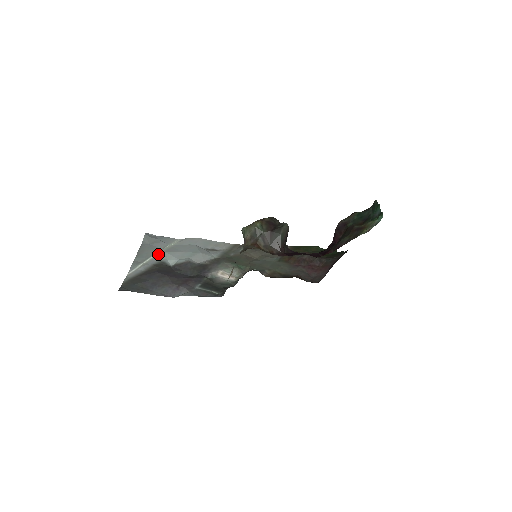
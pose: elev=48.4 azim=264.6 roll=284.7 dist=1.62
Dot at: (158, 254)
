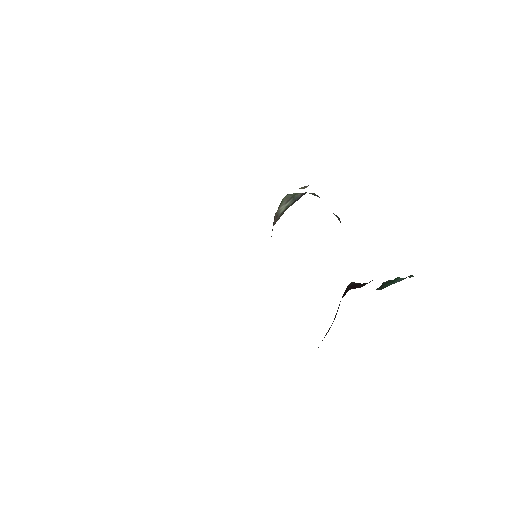
Dot at: occluded
